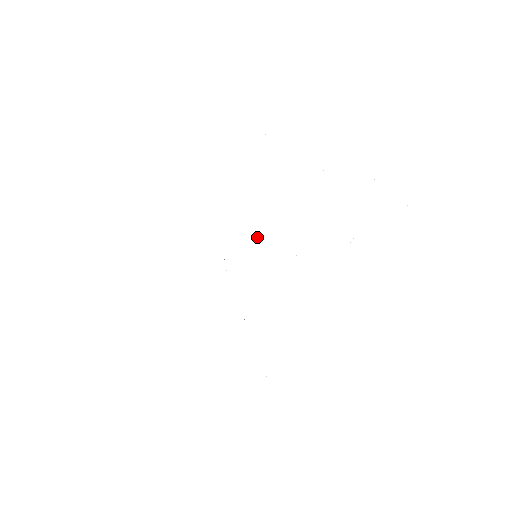
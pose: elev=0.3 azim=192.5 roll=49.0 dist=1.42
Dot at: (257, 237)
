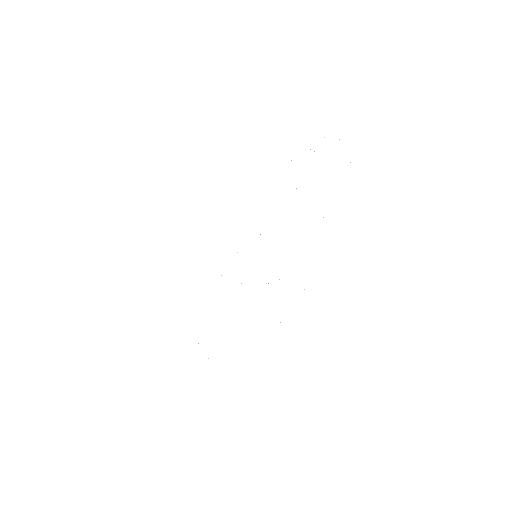
Dot at: occluded
